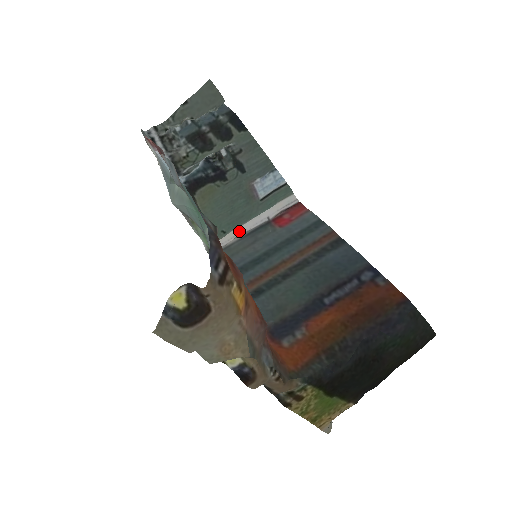
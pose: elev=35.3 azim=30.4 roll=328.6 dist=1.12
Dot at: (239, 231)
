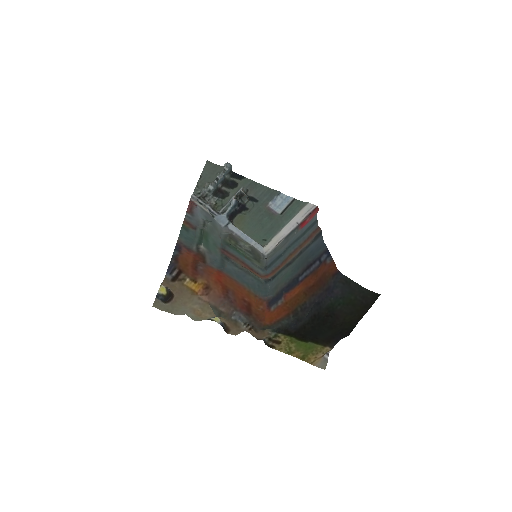
Dot at: (280, 236)
